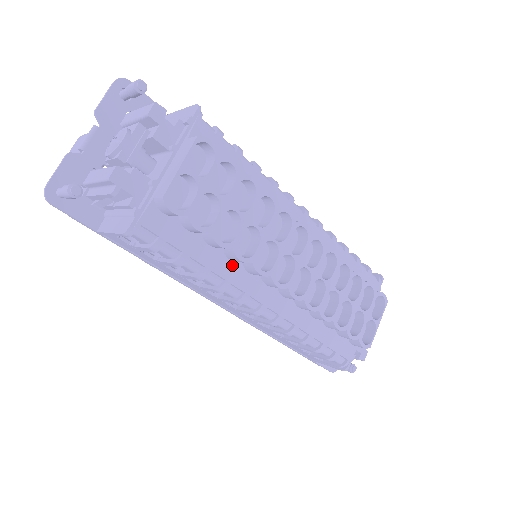
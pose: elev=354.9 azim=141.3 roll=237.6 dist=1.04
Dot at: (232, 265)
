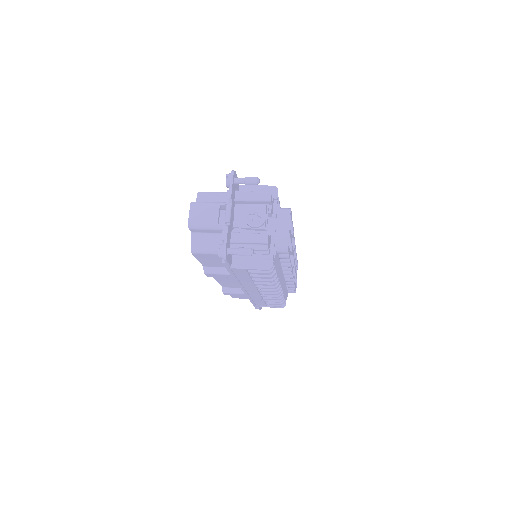
Dot at: (281, 269)
